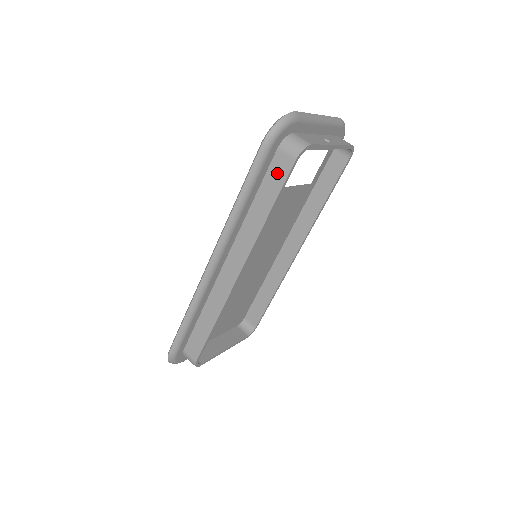
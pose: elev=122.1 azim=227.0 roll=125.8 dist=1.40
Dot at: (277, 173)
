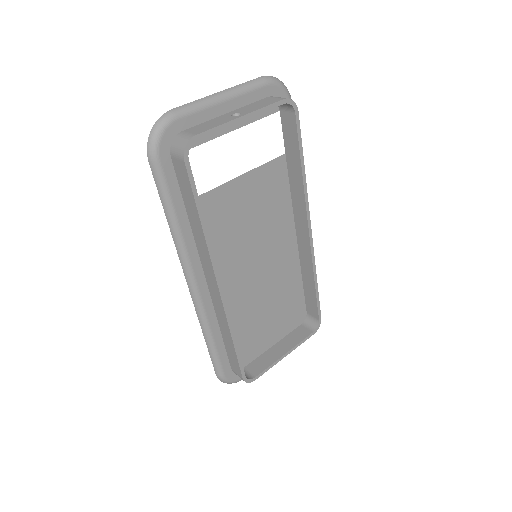
Dot at: (183, 180)
